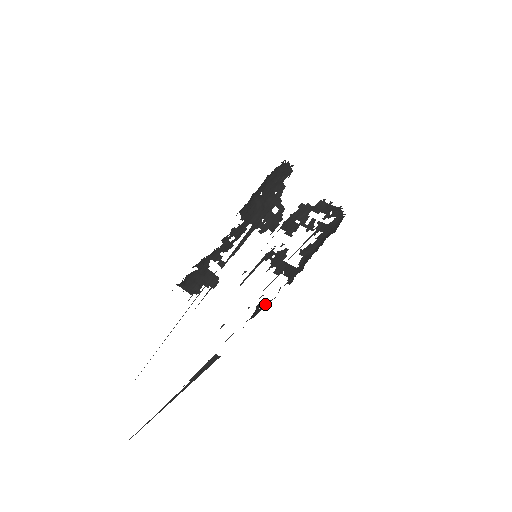
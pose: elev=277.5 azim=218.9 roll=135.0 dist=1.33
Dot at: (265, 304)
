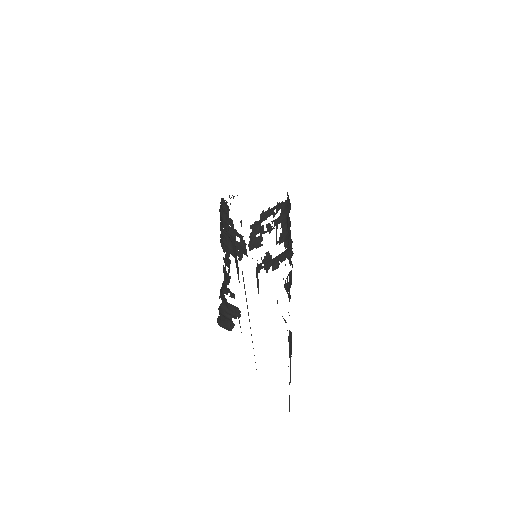
Dot at: (290, 273)
